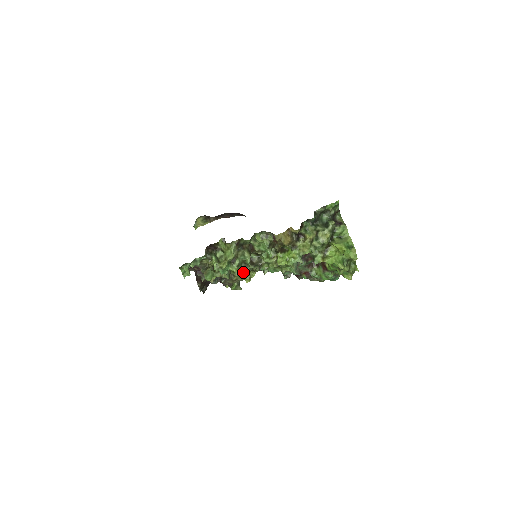
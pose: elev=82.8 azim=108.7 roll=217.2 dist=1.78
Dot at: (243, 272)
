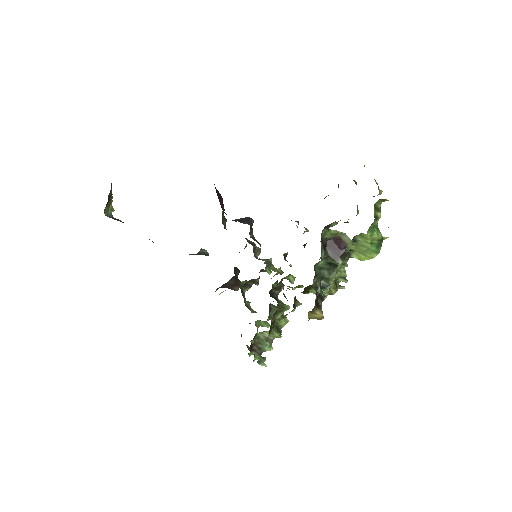
Dot at: occluded
